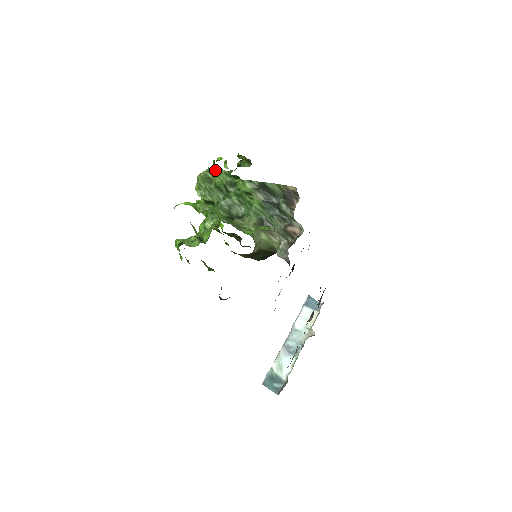
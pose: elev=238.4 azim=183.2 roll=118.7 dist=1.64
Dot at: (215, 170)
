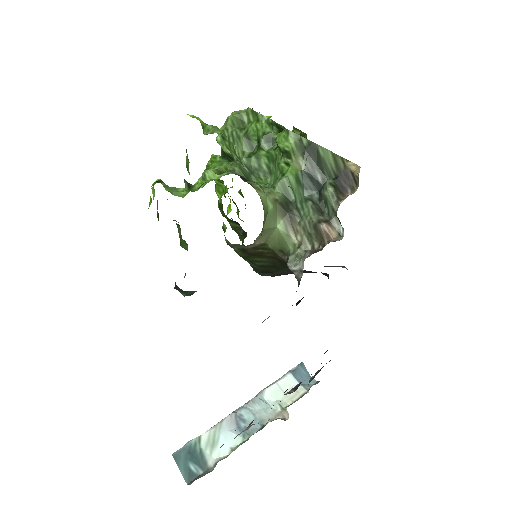
Dot at: (255, 113)
